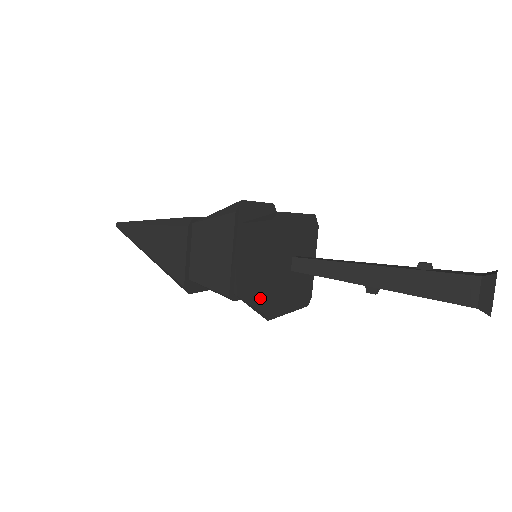
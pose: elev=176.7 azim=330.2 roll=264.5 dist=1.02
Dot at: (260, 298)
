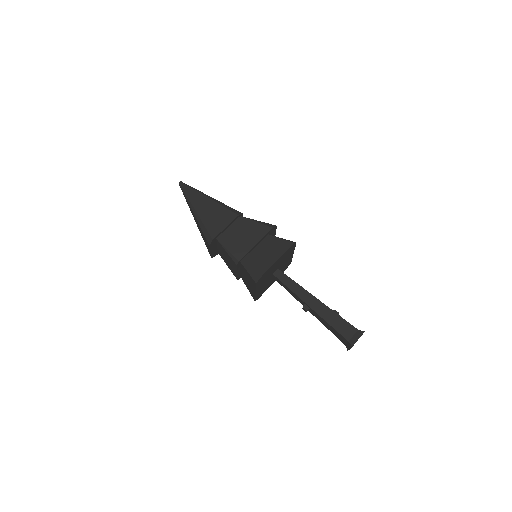
Dot at: (262, 271)
